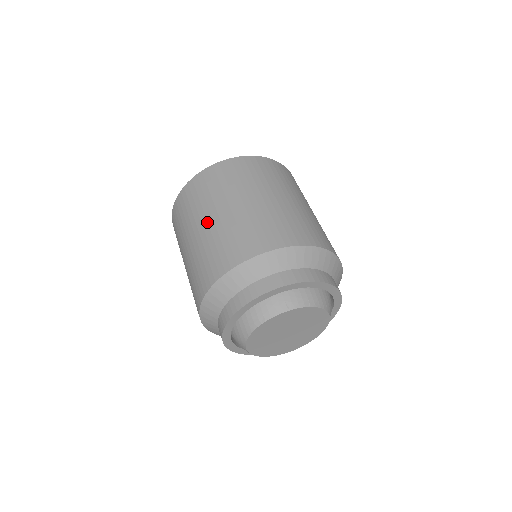
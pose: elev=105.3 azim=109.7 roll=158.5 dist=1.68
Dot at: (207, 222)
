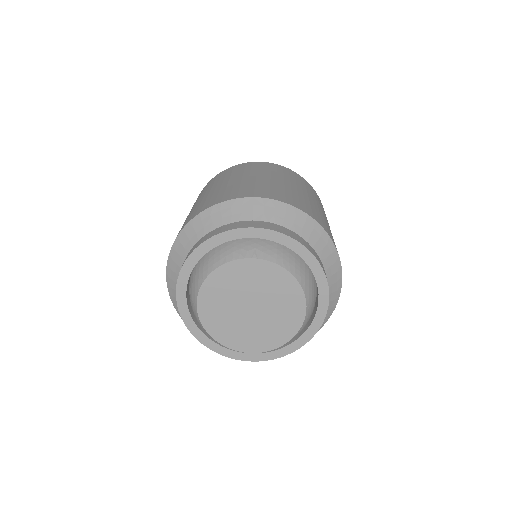
Dot at: (215, 187)
